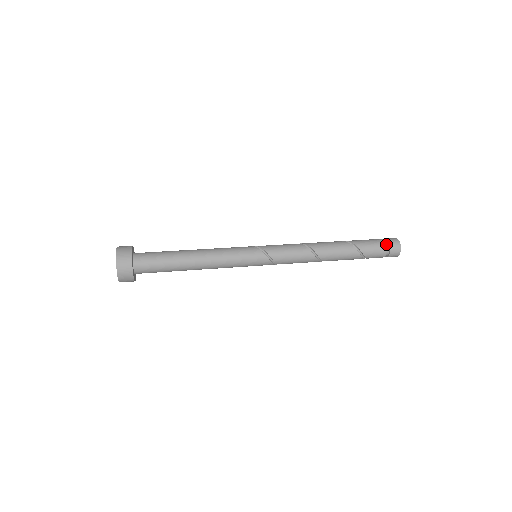
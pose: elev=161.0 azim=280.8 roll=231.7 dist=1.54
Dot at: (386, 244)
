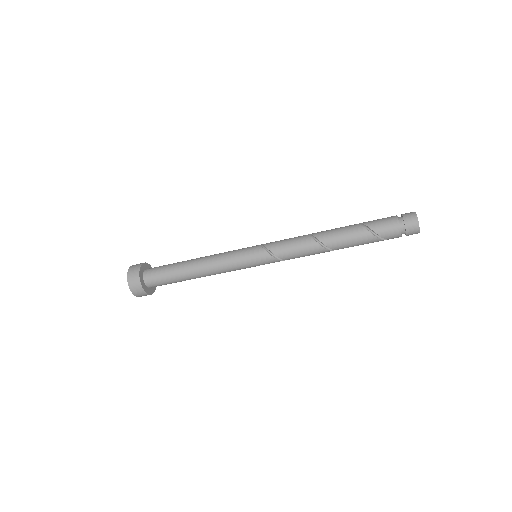
Dot at: (398, 217)
